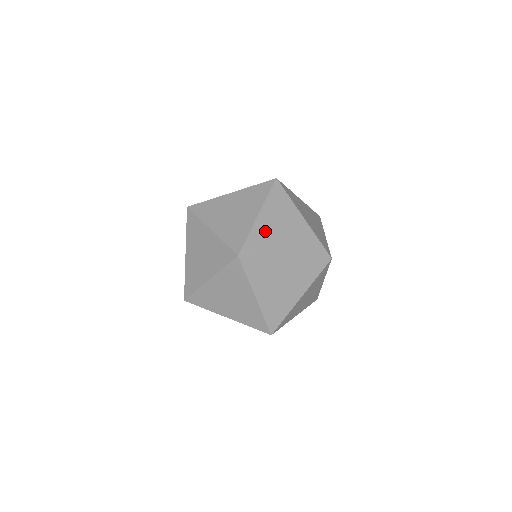
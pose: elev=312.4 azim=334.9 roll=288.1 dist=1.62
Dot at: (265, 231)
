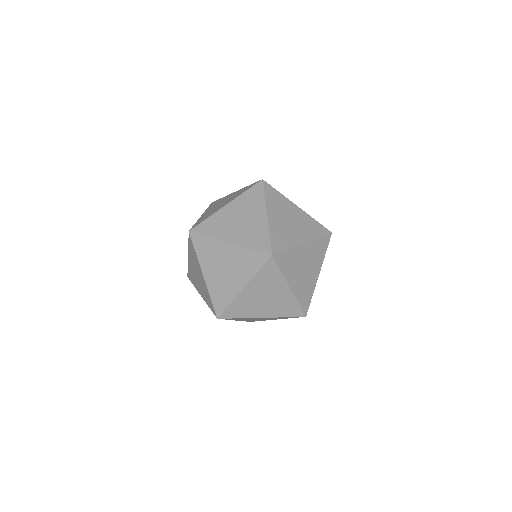
Dot at: (279, 227)
